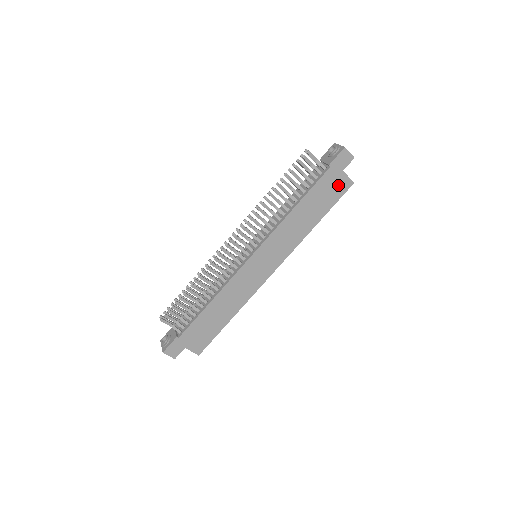
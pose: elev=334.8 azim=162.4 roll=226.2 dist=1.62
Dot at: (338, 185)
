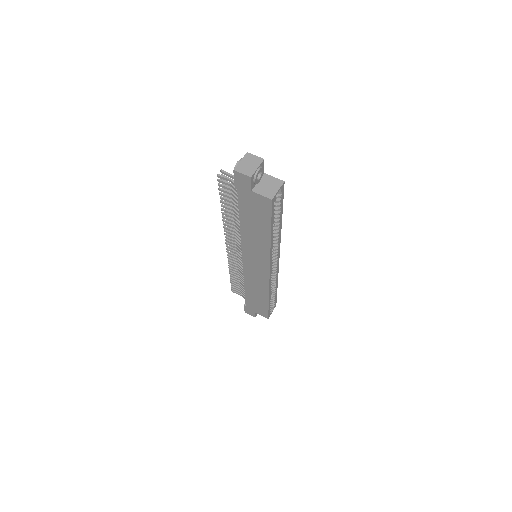
Dot at: (259, 204)
